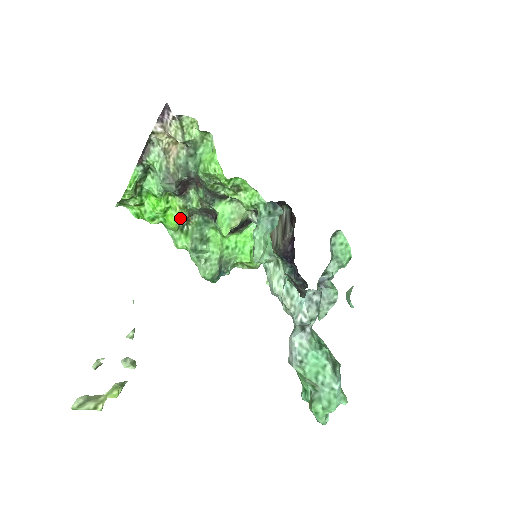
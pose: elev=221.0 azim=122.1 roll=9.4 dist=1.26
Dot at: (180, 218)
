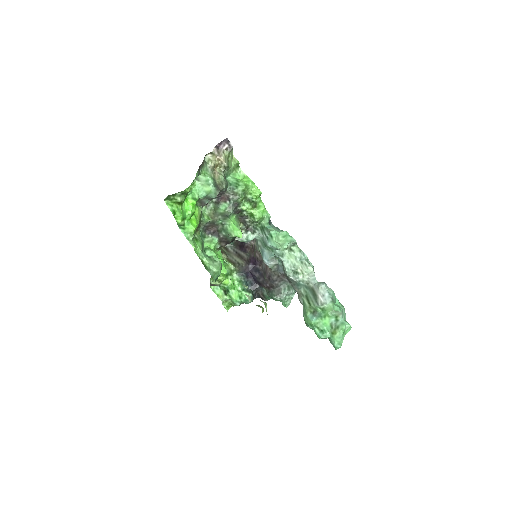
Dot at: occluded
